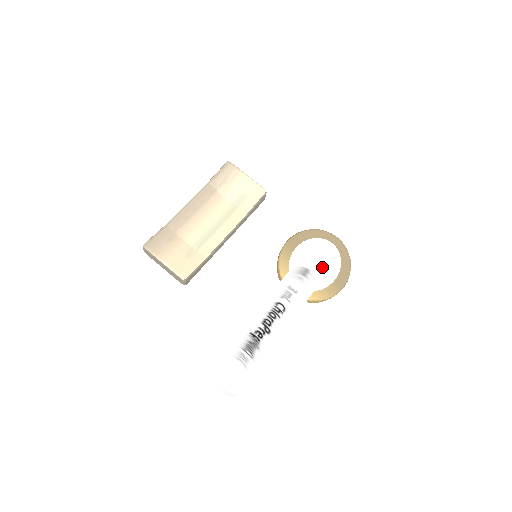
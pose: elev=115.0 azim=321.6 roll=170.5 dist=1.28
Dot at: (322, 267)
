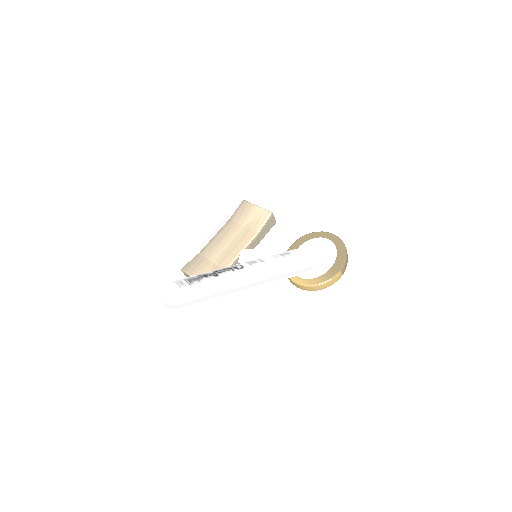
Dot at: (309, 253)
